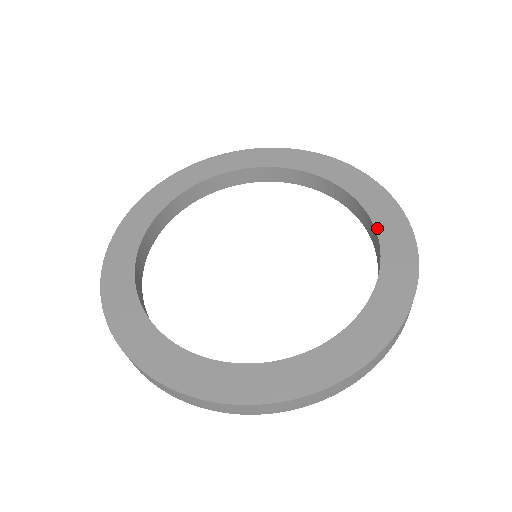
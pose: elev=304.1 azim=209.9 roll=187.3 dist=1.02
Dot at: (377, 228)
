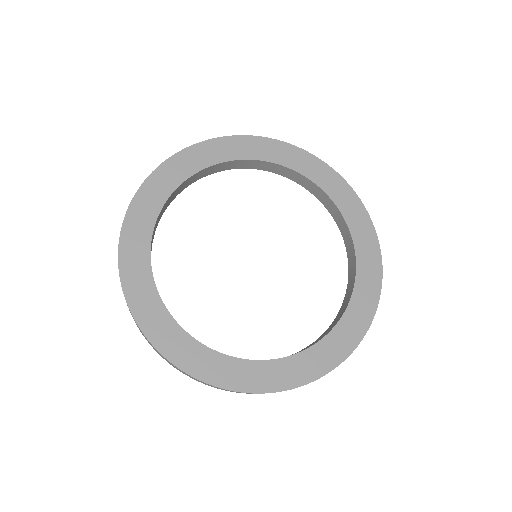
Dot at: (358, 262)
